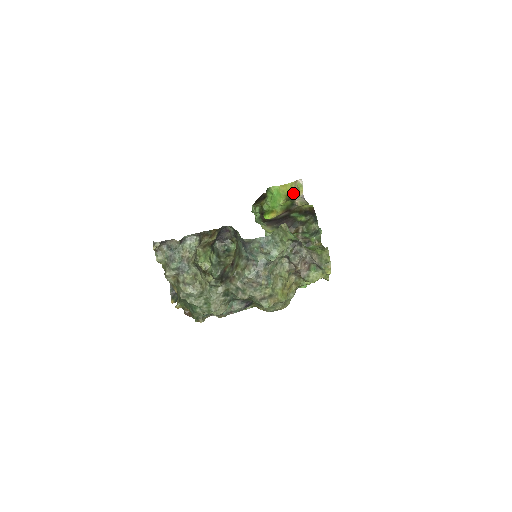
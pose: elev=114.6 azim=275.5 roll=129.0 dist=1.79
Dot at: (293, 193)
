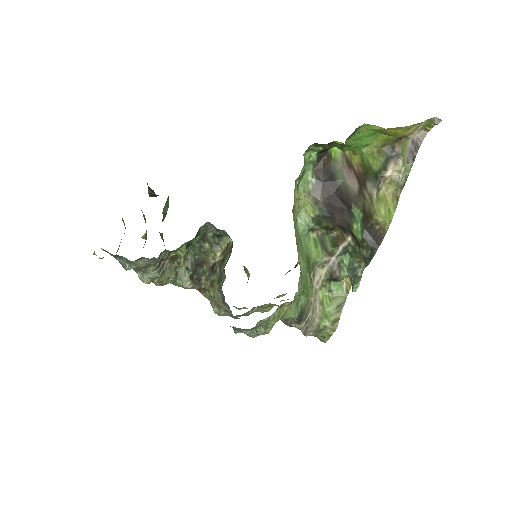
Dot at: (404, 136)
